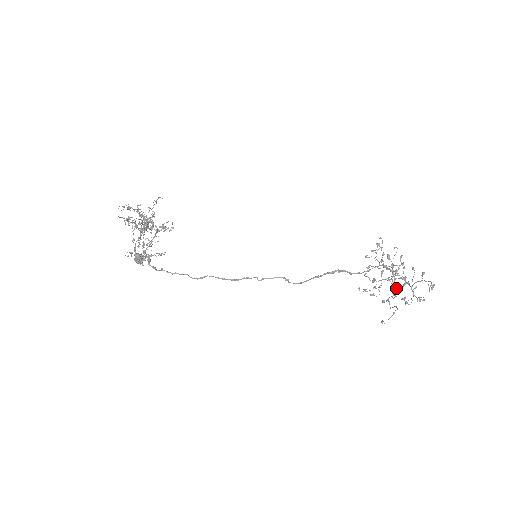
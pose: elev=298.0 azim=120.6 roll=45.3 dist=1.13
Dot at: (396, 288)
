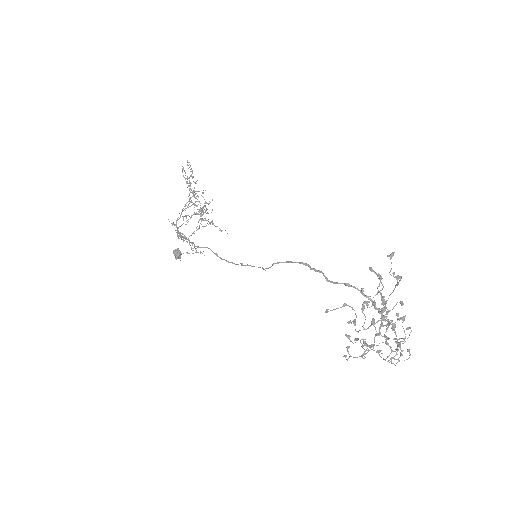
Dot at: (373, 320)
